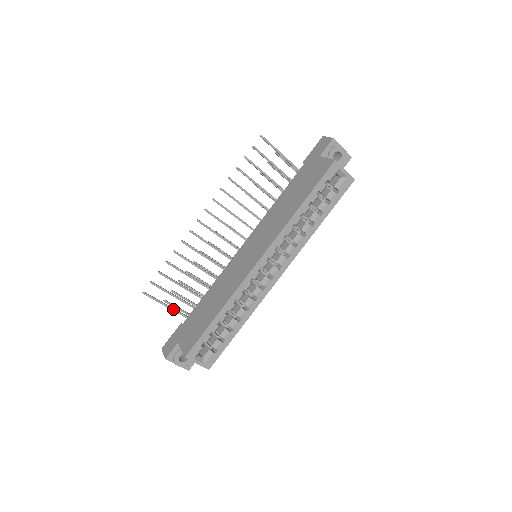
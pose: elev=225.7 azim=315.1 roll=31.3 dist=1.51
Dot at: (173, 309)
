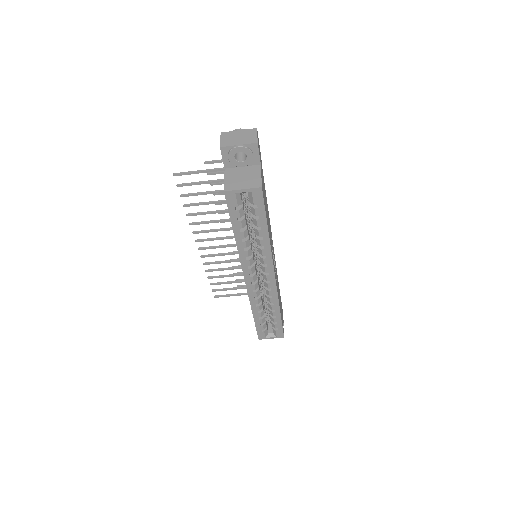
Dot at: (243, 294)
